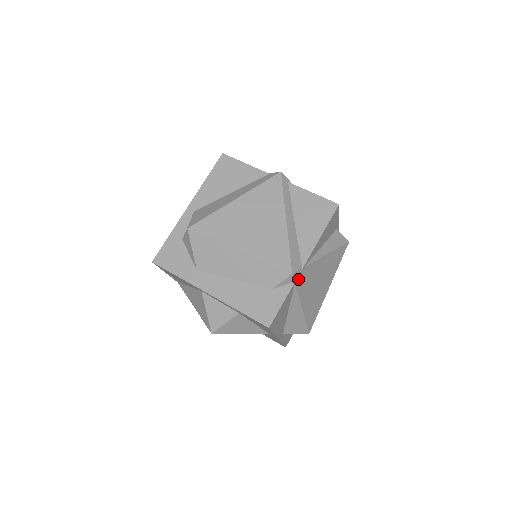
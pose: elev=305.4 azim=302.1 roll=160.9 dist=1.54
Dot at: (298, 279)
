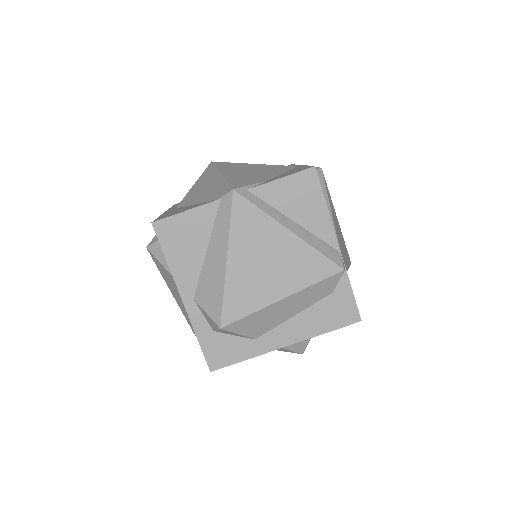
Dot at: (343, 262)
